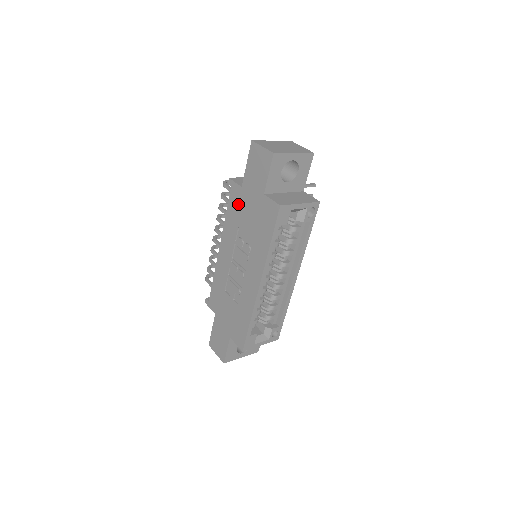
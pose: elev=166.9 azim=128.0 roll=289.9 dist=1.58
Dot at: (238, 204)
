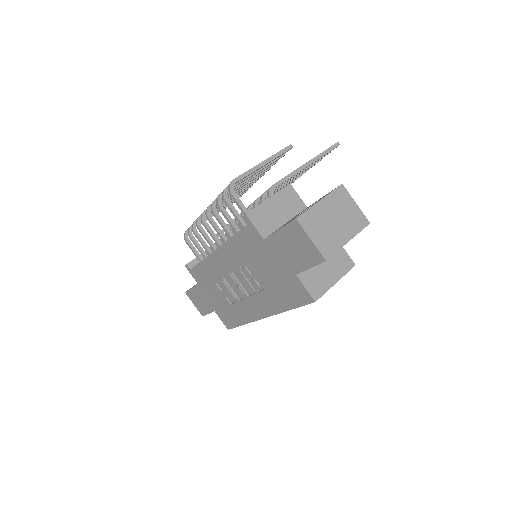
Dot at: (253, 247)
